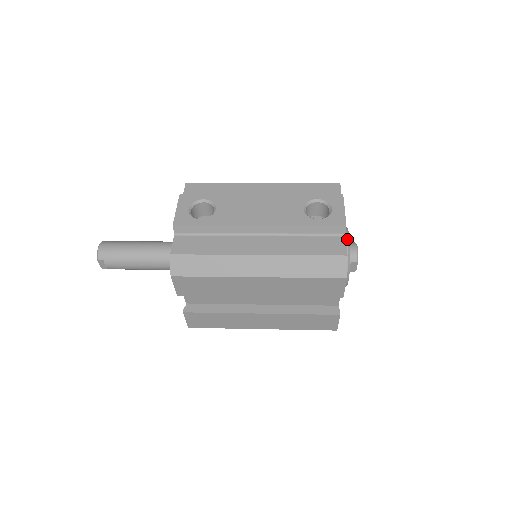
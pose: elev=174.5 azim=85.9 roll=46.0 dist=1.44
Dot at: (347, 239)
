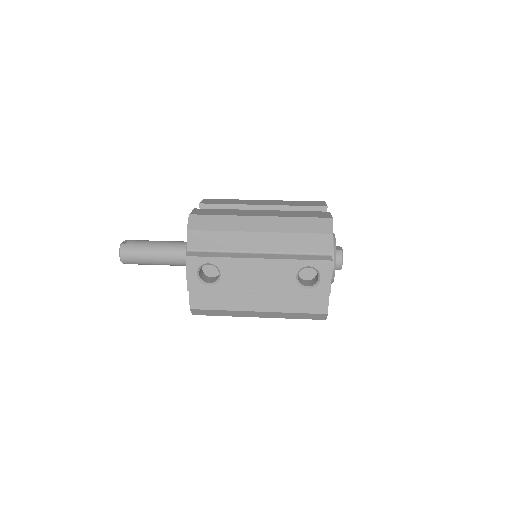
Dot at: (333, 270)
